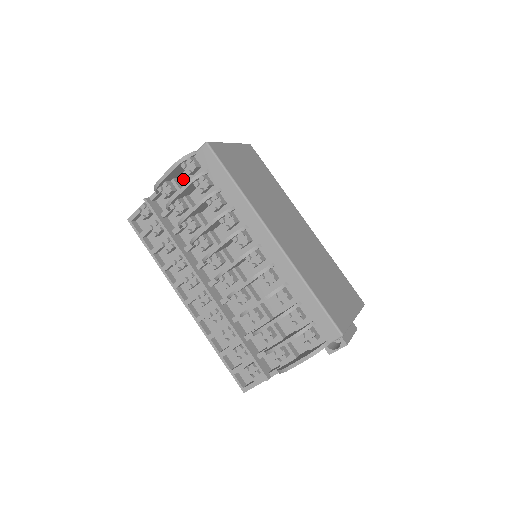
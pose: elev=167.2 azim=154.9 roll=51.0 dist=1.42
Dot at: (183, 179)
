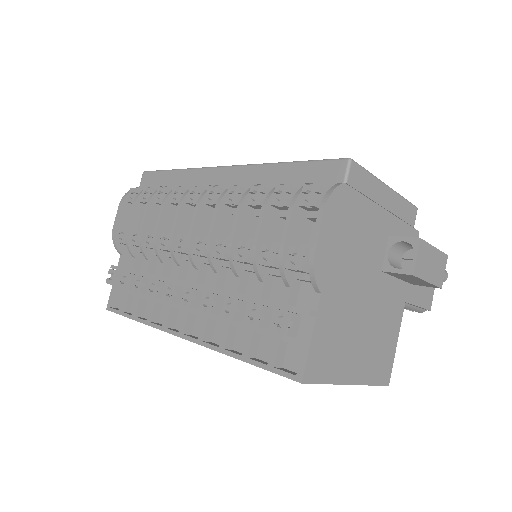
Dot at: occluded
